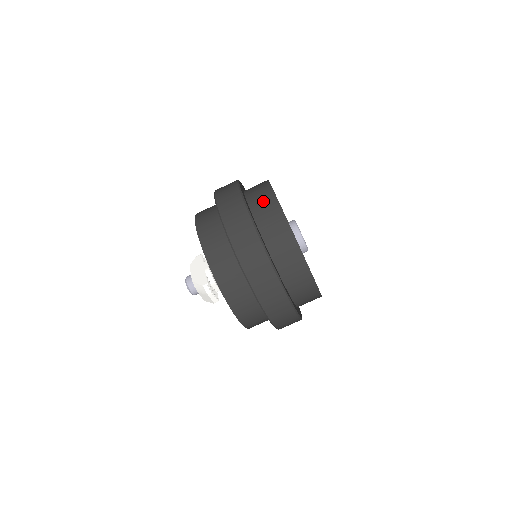
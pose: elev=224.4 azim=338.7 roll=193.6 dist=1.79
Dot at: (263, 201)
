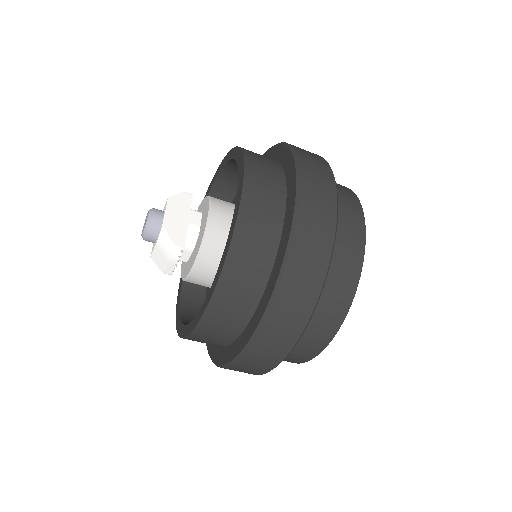
Dot at: (348, 220)
